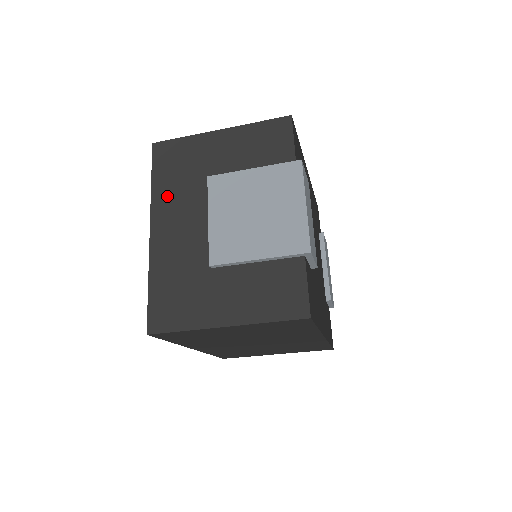
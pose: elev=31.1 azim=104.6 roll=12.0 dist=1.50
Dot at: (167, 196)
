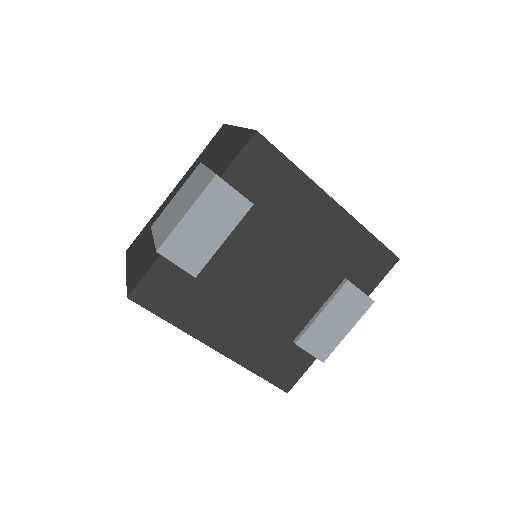
Dot at: (193, 168)
